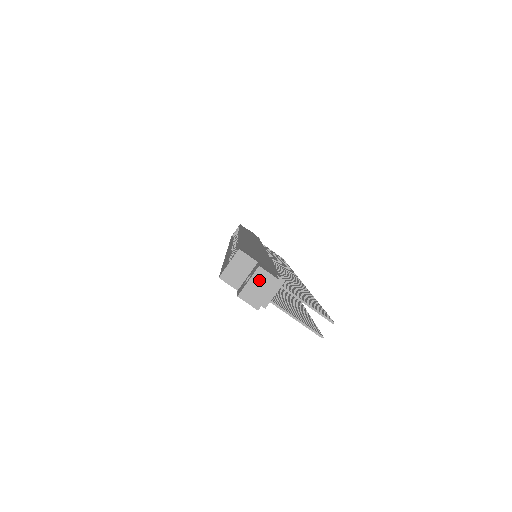
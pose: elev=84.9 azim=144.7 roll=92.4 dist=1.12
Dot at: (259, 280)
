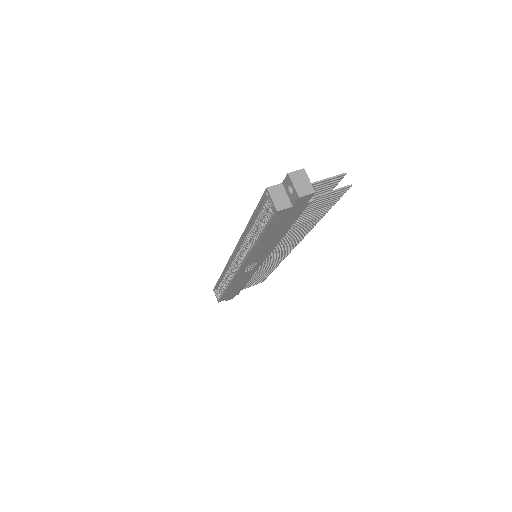
Dot at: (297, 179)
